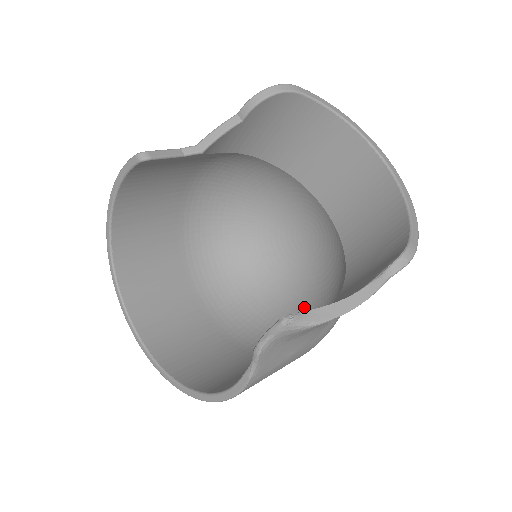
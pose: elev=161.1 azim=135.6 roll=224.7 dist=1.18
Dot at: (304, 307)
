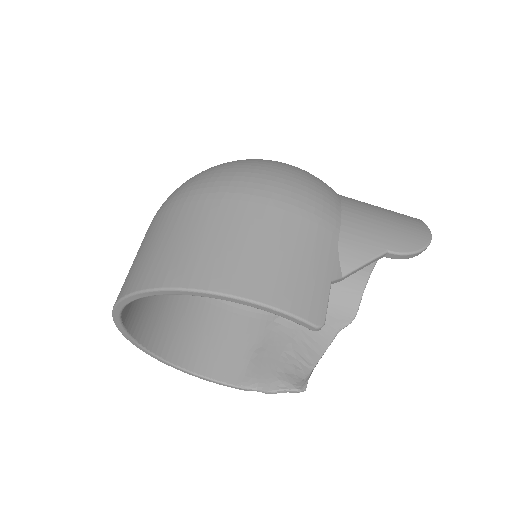
Dot at: occluded
